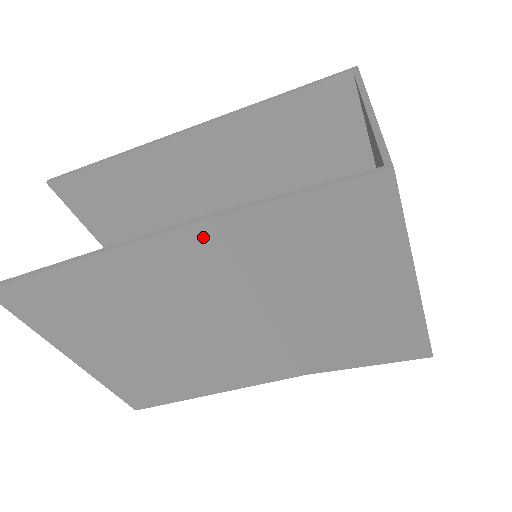
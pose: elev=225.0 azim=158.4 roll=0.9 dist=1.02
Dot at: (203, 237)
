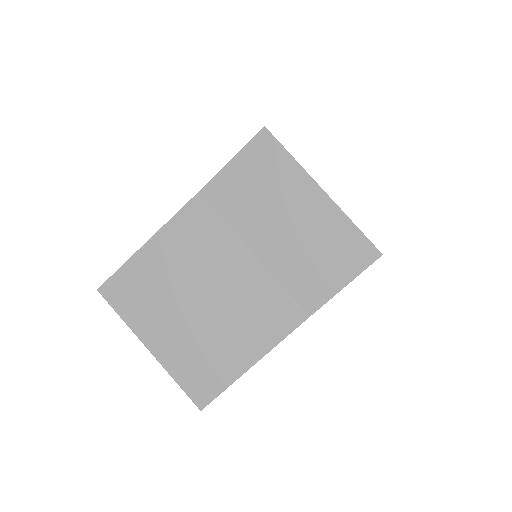
Dot at: (199, 206)
